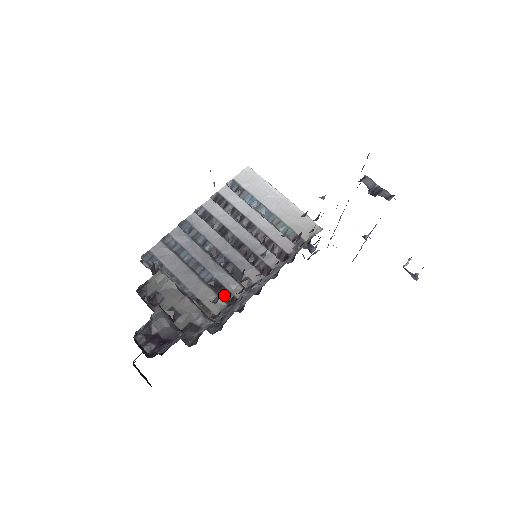
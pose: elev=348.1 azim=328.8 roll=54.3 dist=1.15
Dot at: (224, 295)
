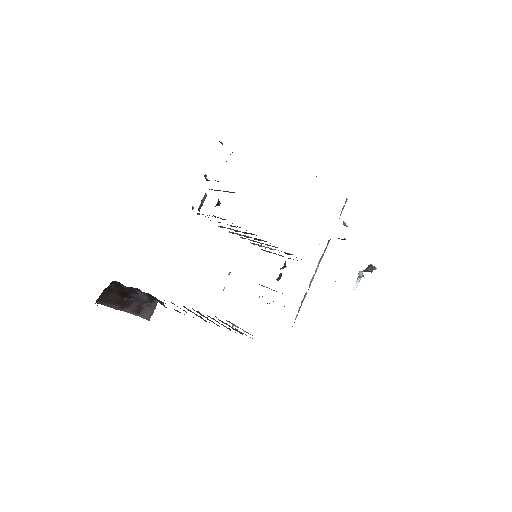
Dot at: (237, 226)
